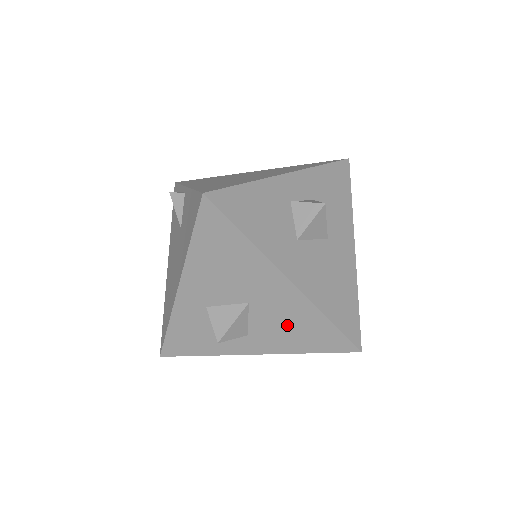
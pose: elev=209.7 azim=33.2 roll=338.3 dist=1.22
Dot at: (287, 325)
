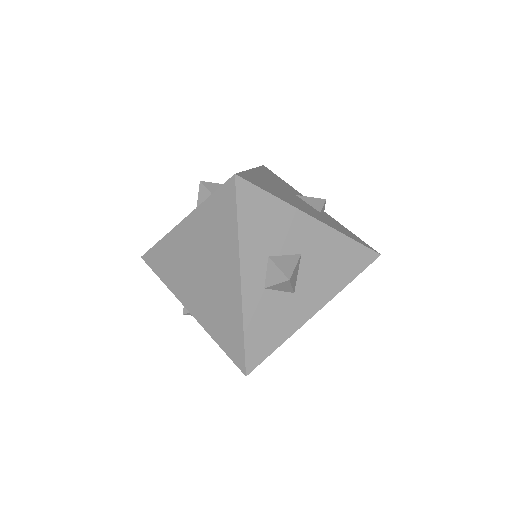
Dot at: occluded
